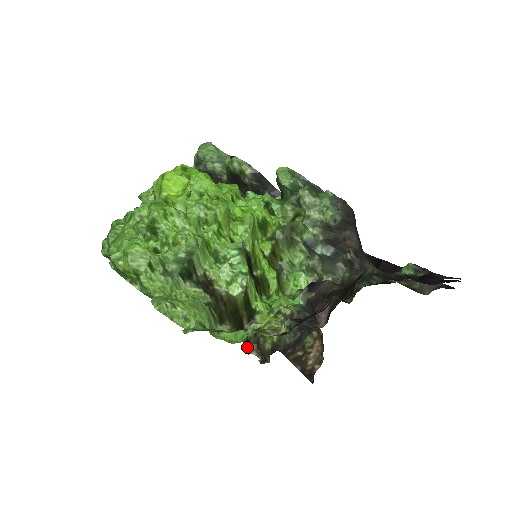
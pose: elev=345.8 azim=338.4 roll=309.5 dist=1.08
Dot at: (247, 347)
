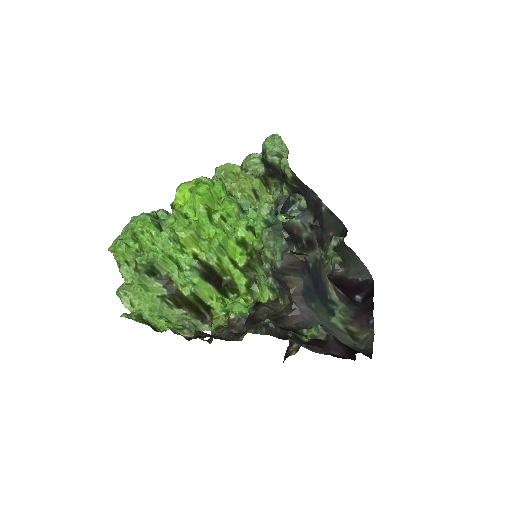
Dot at: (204, 326)
